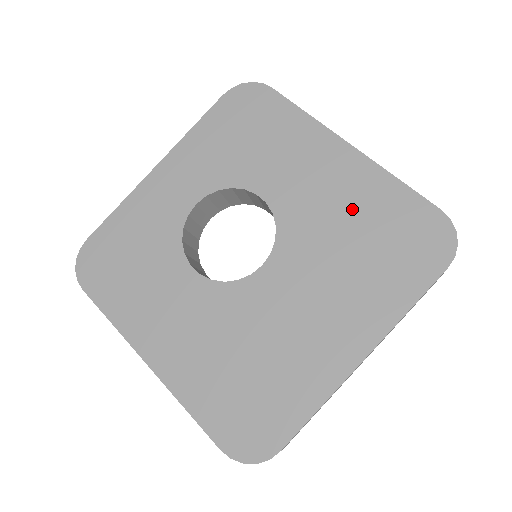
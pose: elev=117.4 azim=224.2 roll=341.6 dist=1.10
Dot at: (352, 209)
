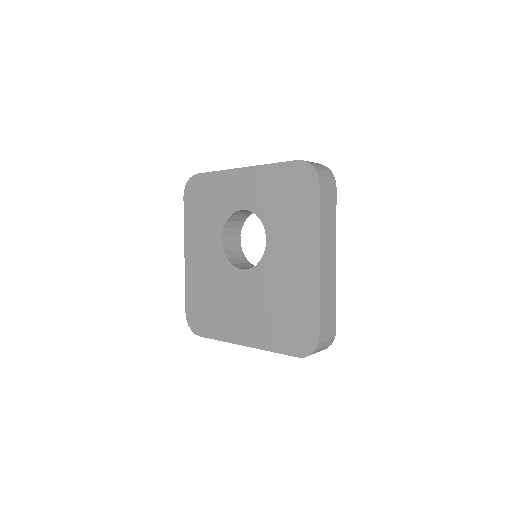
Dot at: (291, 291)
